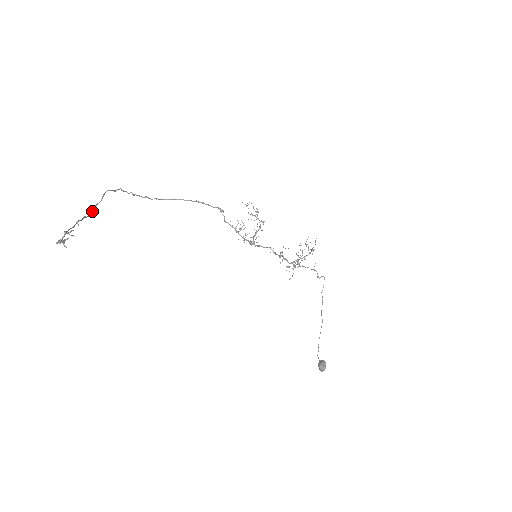
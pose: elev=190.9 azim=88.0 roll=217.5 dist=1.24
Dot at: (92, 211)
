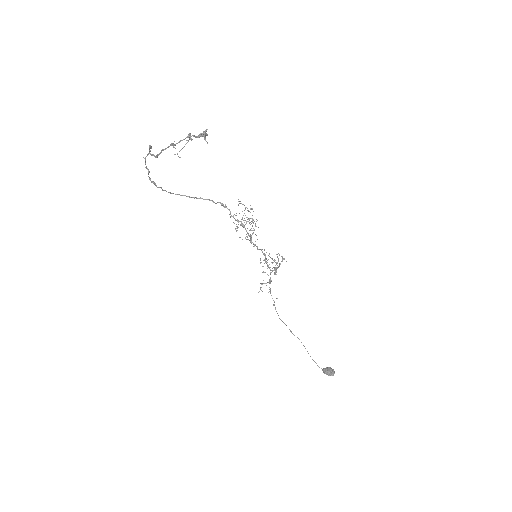
Dot at: occluded
